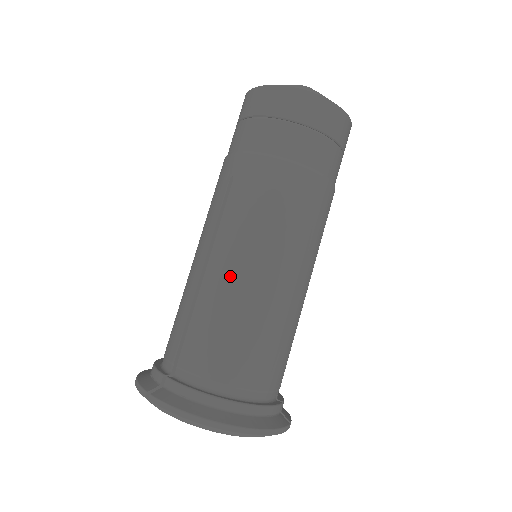
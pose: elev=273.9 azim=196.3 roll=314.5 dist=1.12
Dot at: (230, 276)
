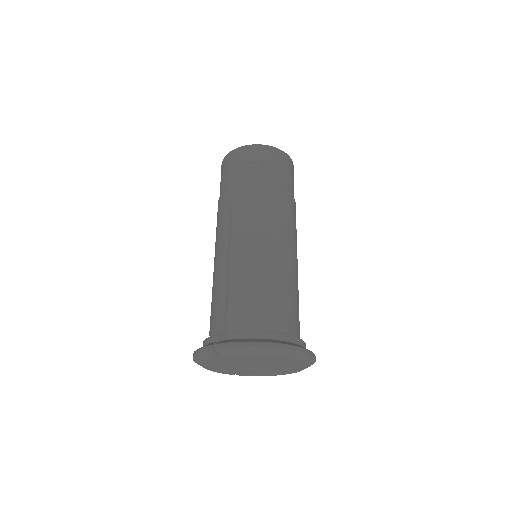
Dot at: (249, 256)
